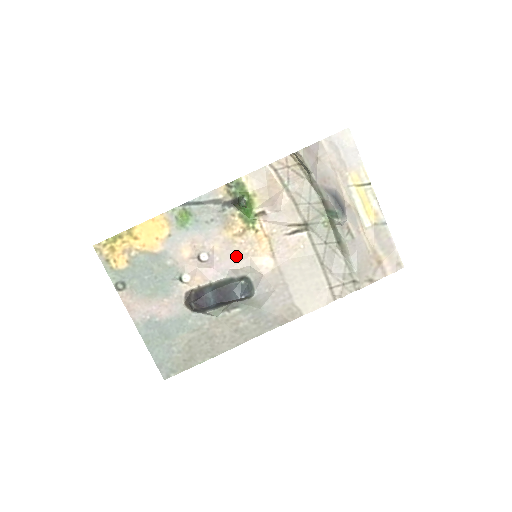
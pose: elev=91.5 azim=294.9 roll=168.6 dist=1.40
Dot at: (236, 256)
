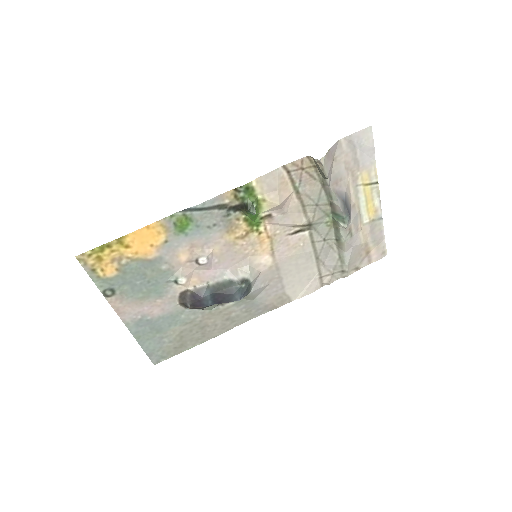
Dot at: (236, 257)
